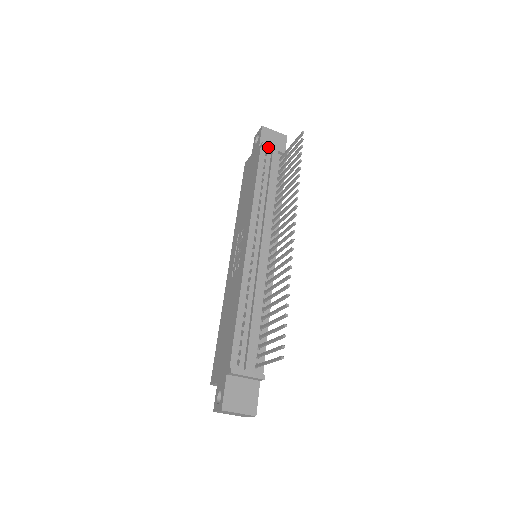
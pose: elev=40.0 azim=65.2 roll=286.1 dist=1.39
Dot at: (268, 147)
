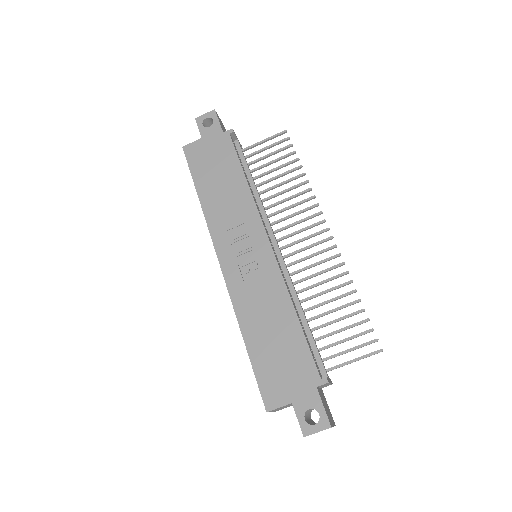
Dot at: (235, 136)
